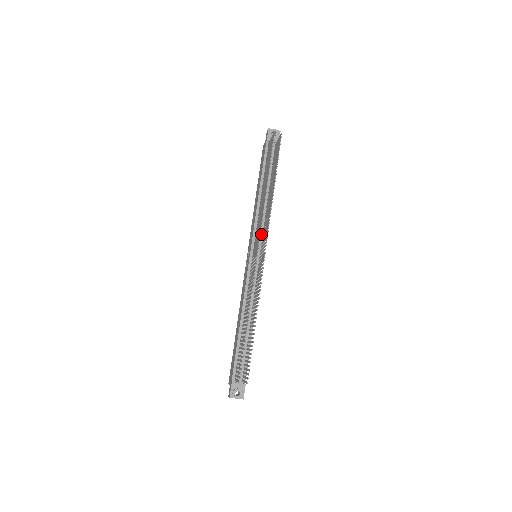
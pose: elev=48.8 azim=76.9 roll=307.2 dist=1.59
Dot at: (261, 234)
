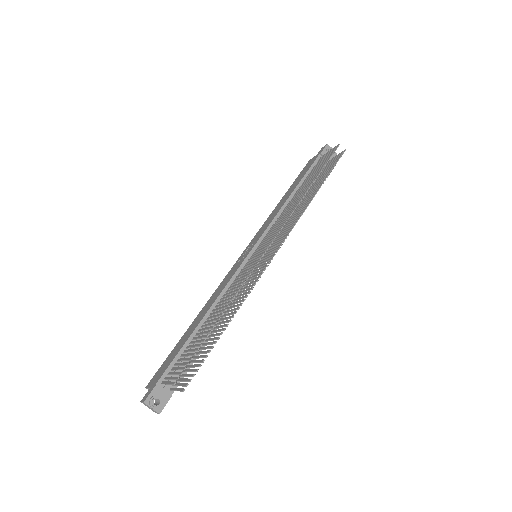
Dot at: occluded
